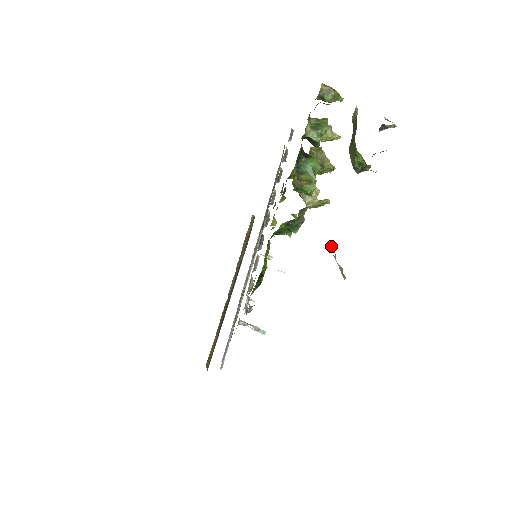
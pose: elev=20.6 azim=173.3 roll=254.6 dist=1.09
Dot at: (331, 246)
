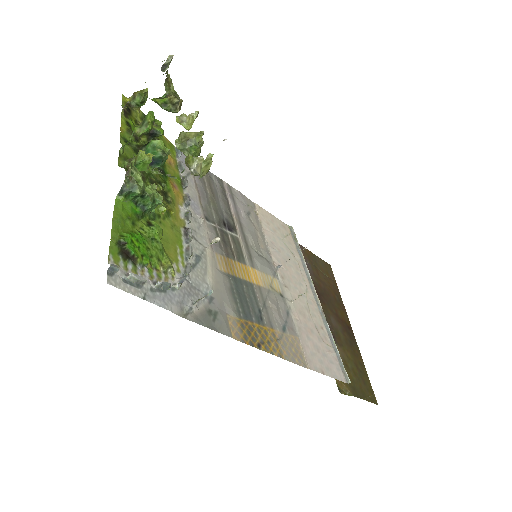
Dot at: (156, 170)
